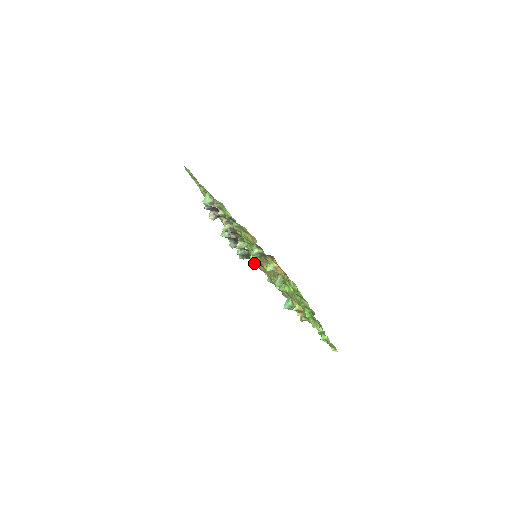
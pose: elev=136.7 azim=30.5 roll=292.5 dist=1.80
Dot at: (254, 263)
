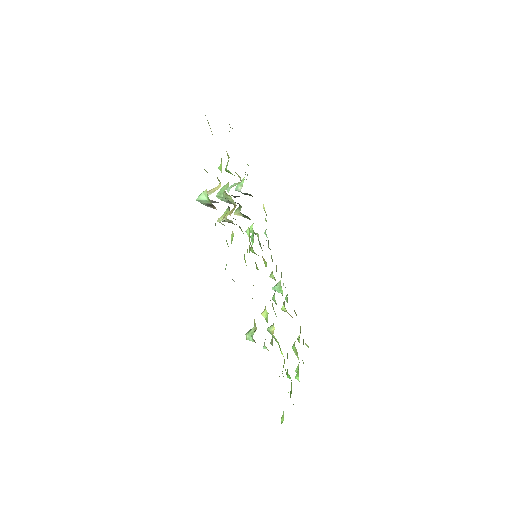
Dot at: (252, 243)
